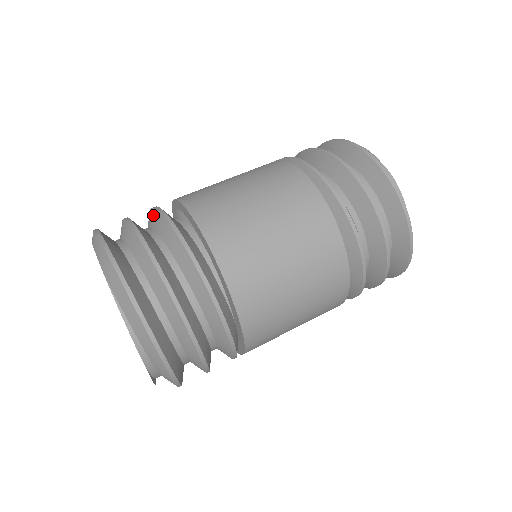
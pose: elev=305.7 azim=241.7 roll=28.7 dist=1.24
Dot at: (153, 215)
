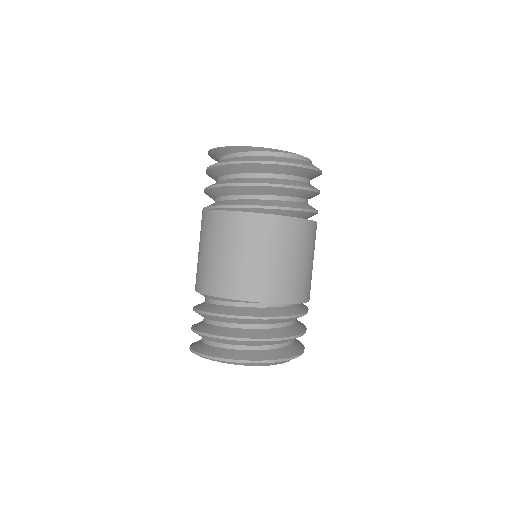
Dot at: (254, 321)
